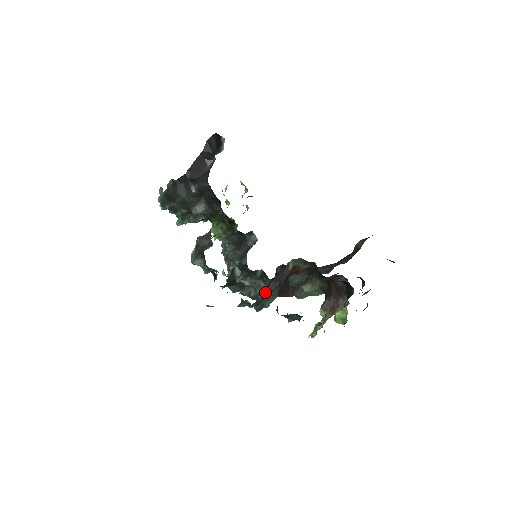
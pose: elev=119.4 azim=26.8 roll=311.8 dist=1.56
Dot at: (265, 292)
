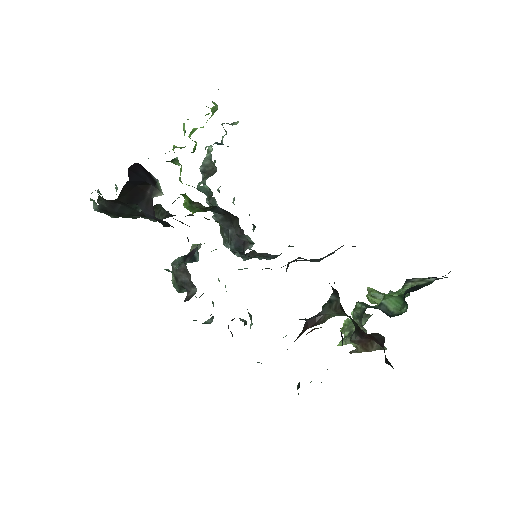
Dot at: (276, 257)
